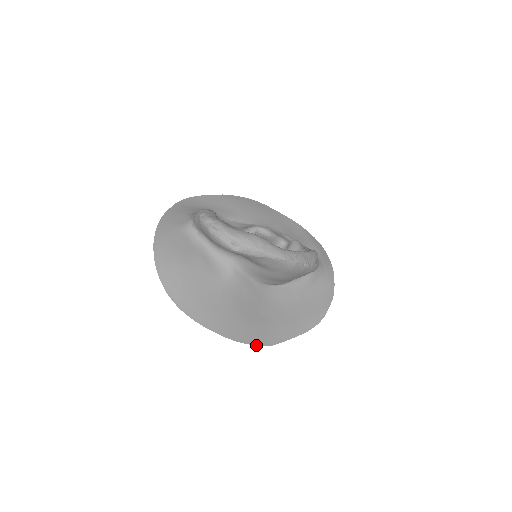
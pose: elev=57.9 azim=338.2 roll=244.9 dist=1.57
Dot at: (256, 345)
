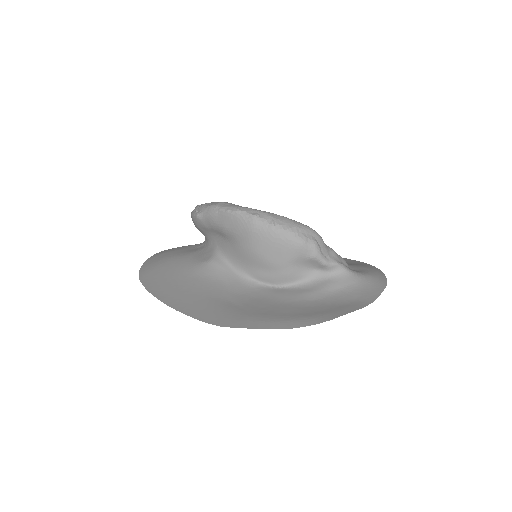
Dot at: (198, 319)
